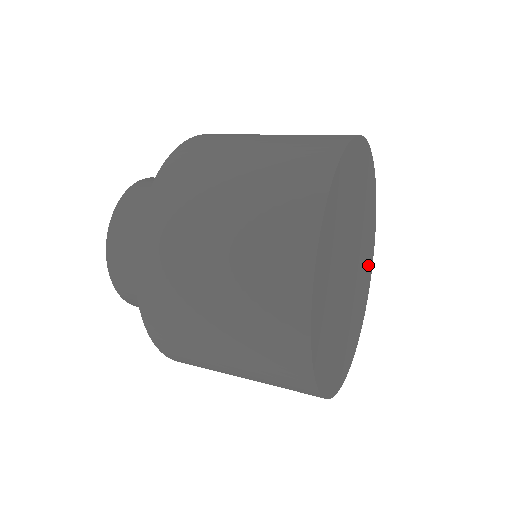
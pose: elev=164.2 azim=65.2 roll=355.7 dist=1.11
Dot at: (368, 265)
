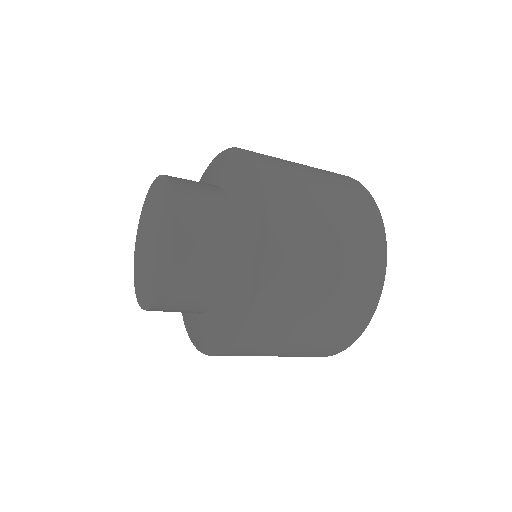
Dot at: occluded
